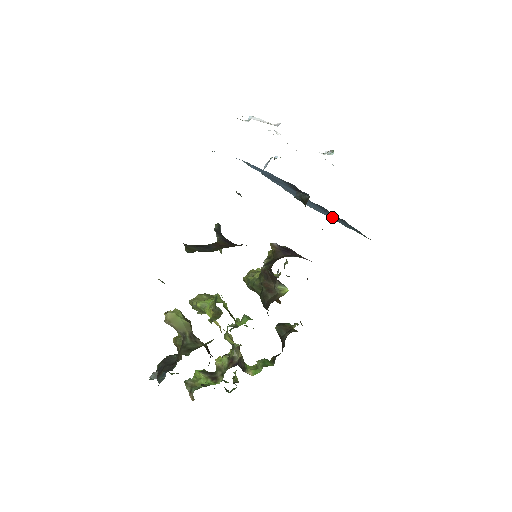
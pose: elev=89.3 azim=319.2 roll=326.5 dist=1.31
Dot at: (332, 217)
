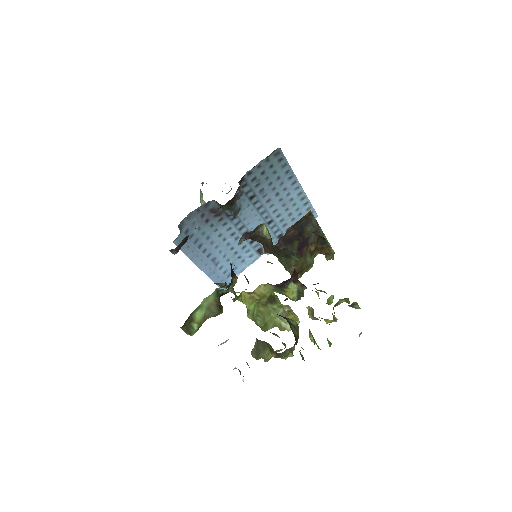
Dot at: (284, 188)
